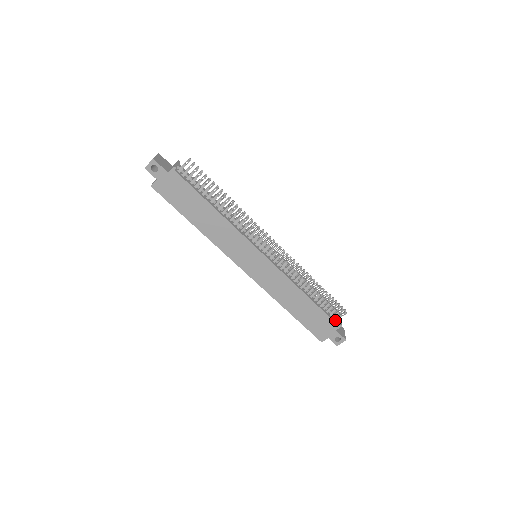
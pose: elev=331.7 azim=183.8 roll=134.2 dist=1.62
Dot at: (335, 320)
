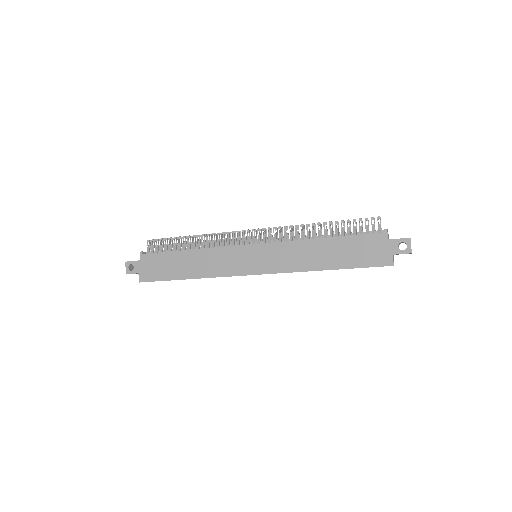
Dot at: (377, 233)
